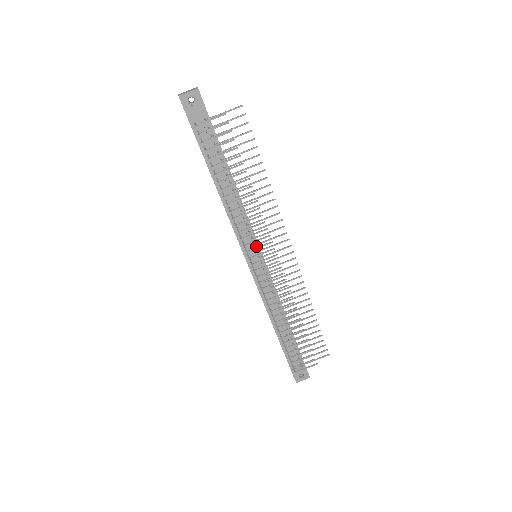
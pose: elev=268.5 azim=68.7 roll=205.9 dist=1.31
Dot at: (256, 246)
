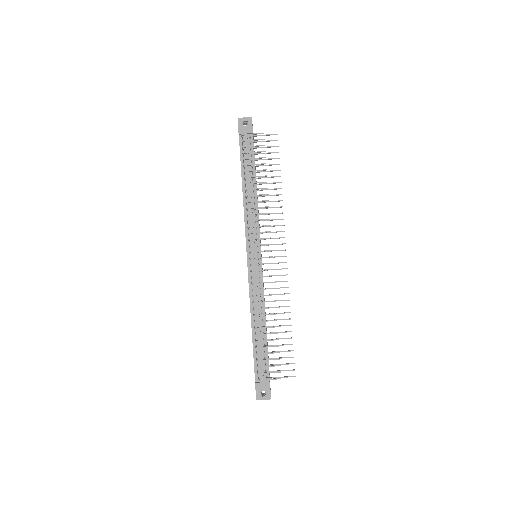
Dot at: (258, 243)
